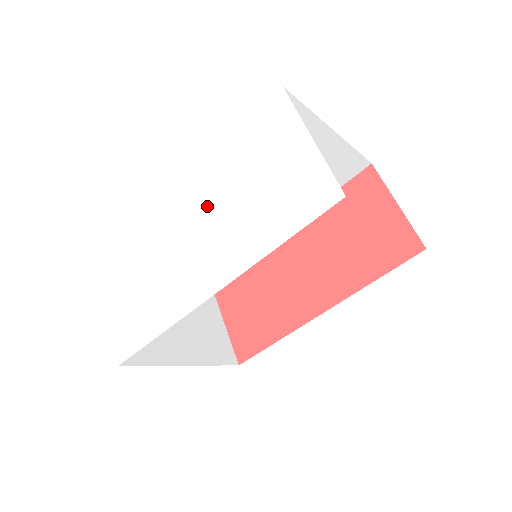
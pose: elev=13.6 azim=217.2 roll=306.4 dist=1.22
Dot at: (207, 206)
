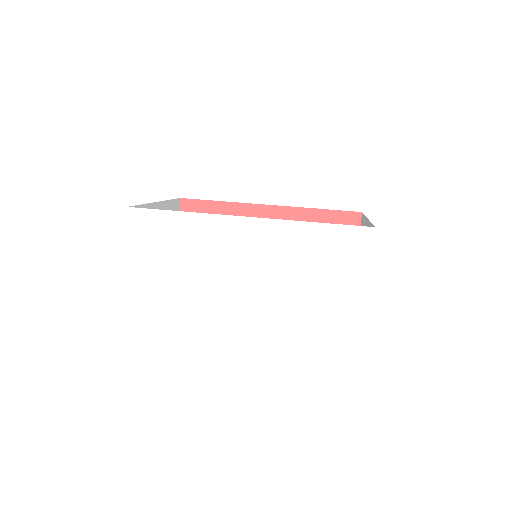
Dot at: (266, 258)
